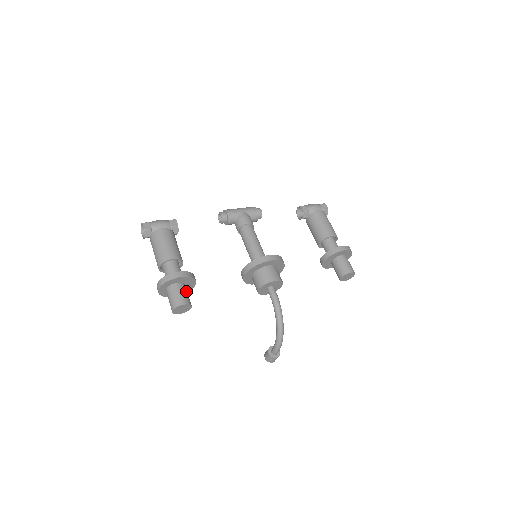
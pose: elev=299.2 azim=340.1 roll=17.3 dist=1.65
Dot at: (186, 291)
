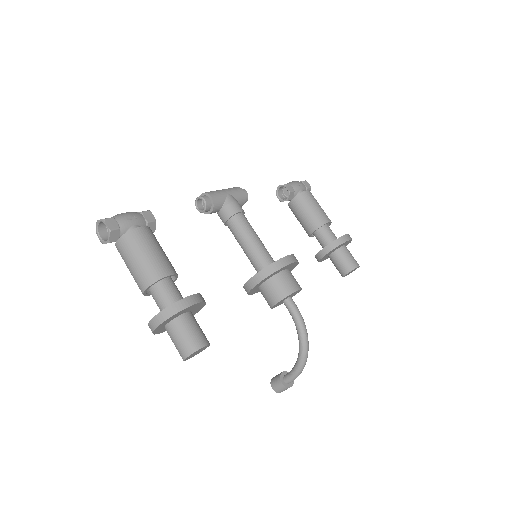
Dot at: occluded
